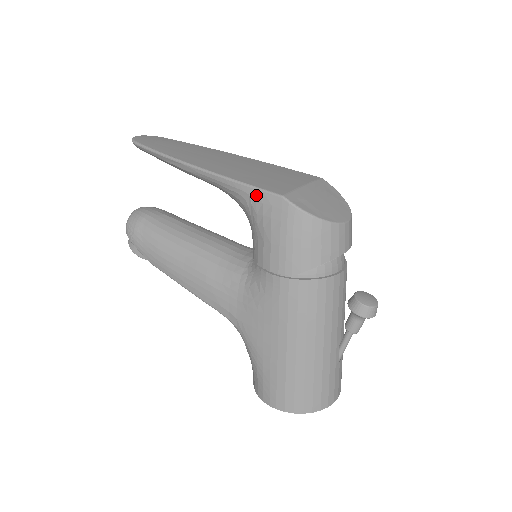
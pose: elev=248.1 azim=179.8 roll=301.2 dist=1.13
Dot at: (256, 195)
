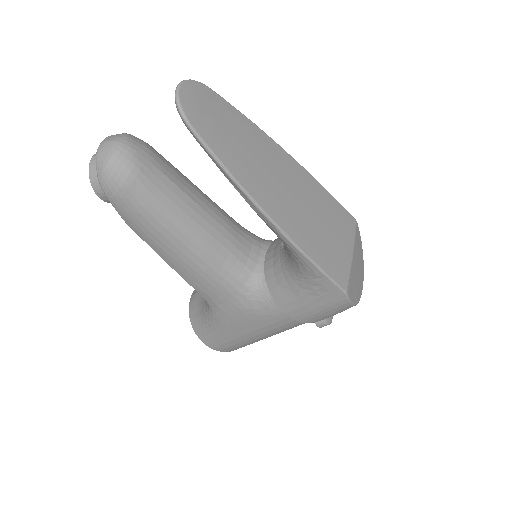
Dot at: (323, 280)
